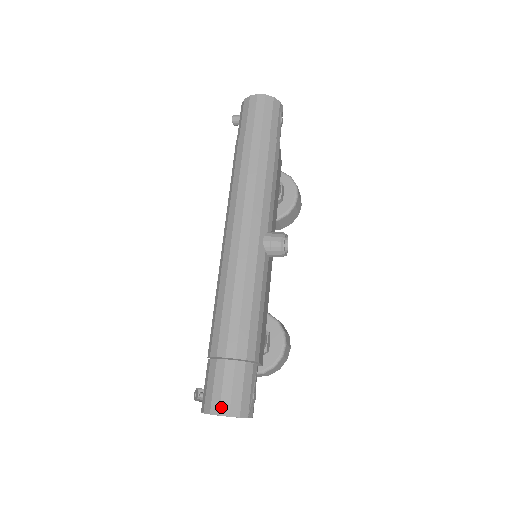
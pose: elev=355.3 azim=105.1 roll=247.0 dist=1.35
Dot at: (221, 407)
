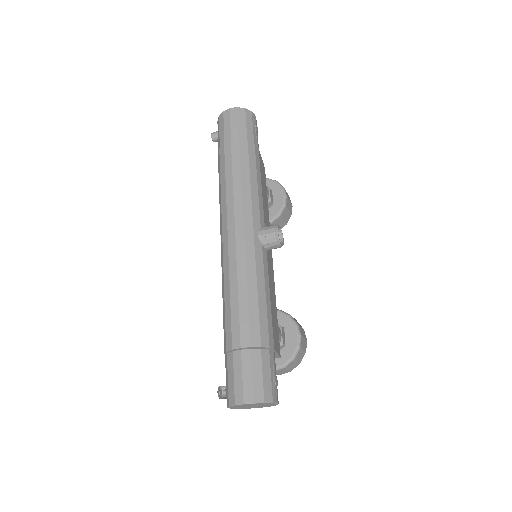
Dot at: (244, 396)
